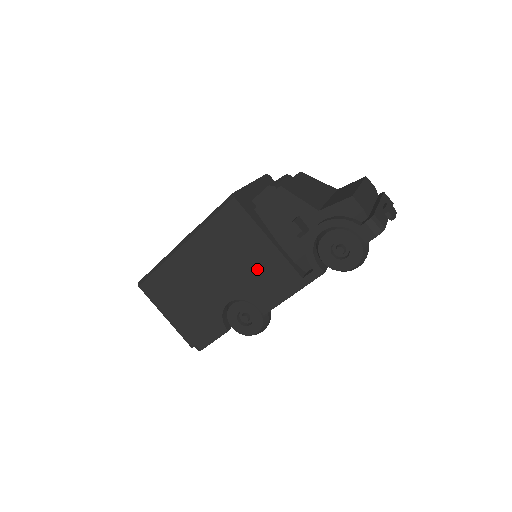
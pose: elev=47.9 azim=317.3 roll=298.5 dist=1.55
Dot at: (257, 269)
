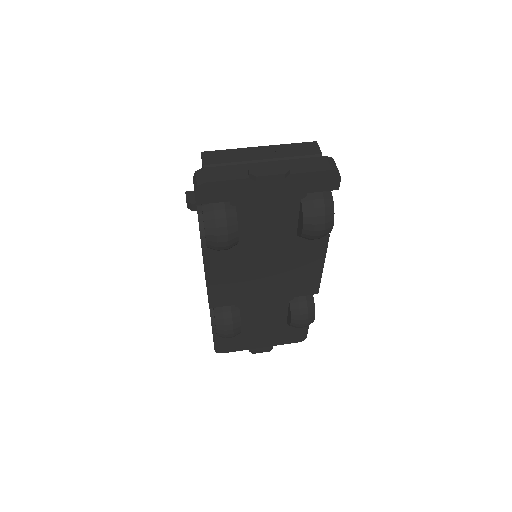
Dot at: occluded
